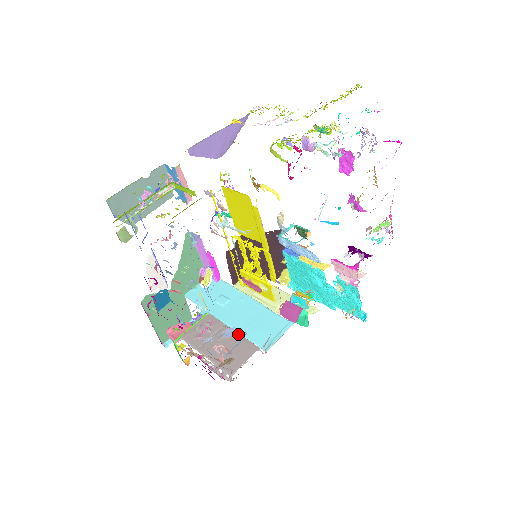
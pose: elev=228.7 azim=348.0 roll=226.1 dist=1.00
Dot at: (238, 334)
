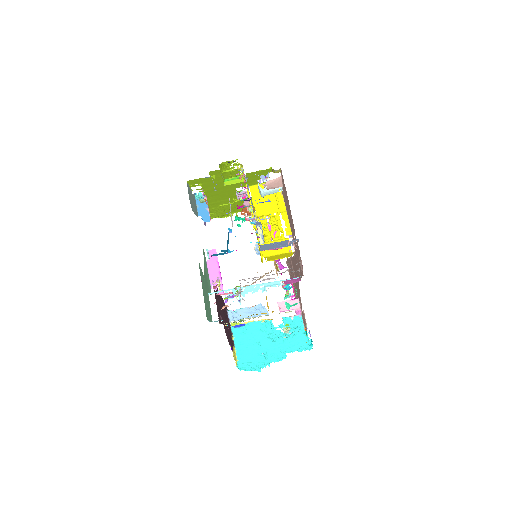
Dot at: occluded
